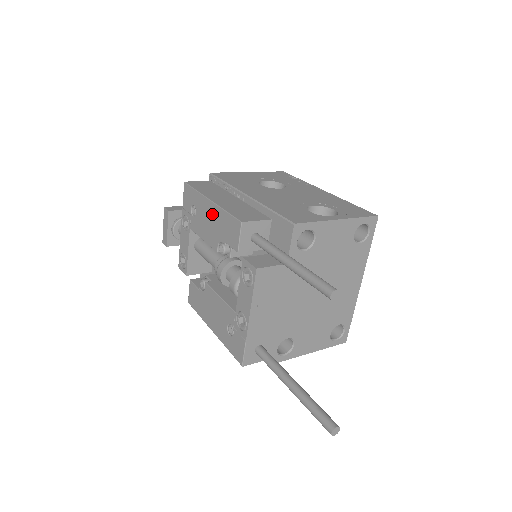
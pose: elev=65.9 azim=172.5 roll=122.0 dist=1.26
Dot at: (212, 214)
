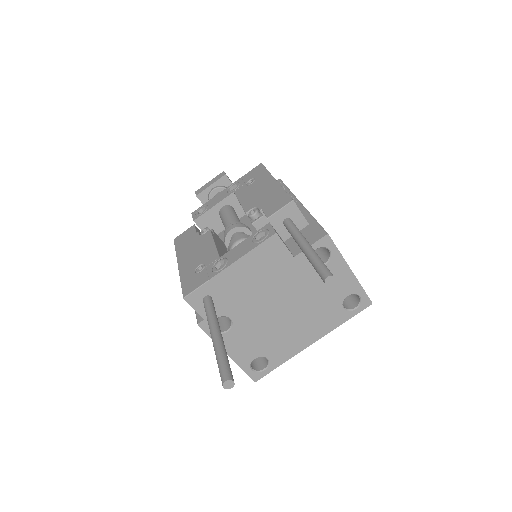
Dot at: (268, 188)
